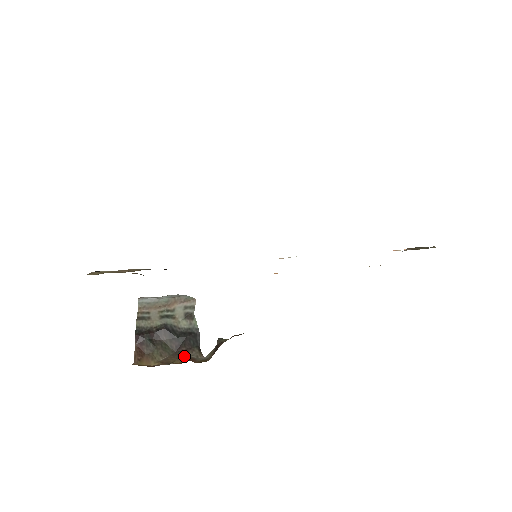
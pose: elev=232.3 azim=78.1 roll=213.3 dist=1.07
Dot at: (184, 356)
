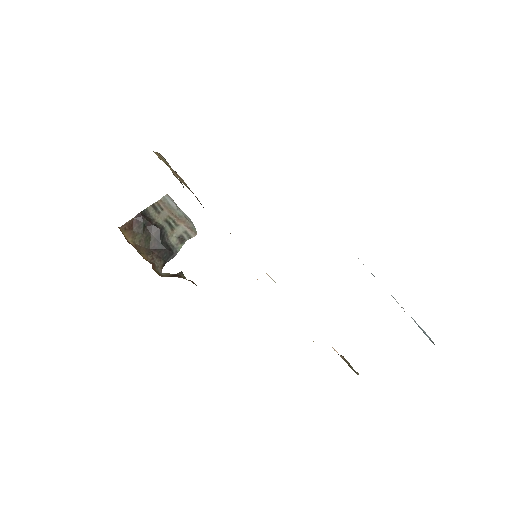
Dot at: (152, 257)
